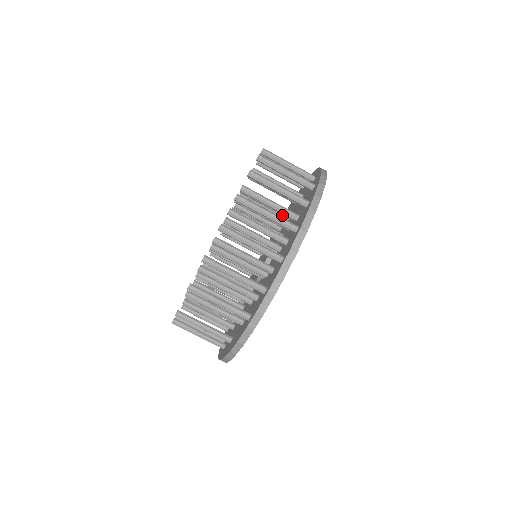
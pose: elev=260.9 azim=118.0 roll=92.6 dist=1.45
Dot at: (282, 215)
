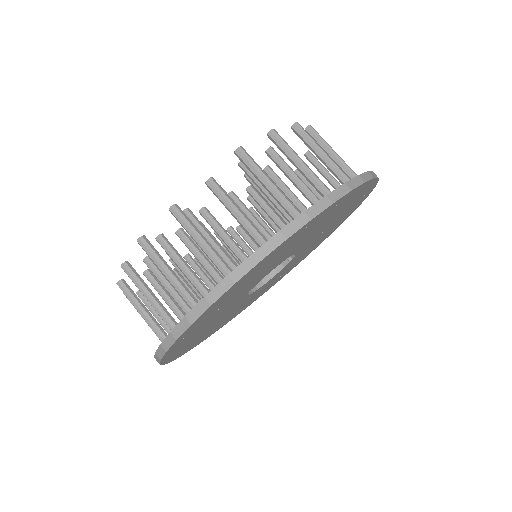
Dot at: occluded
